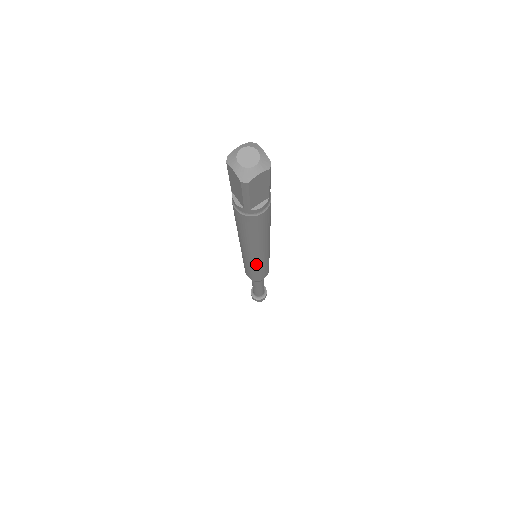
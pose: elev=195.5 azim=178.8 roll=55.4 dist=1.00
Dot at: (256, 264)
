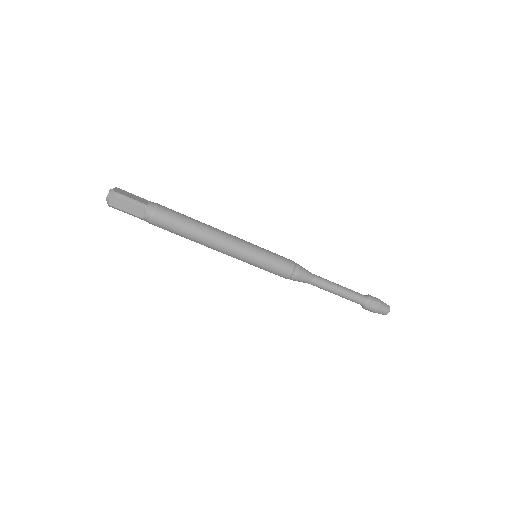
Dot at: (242, 259)
